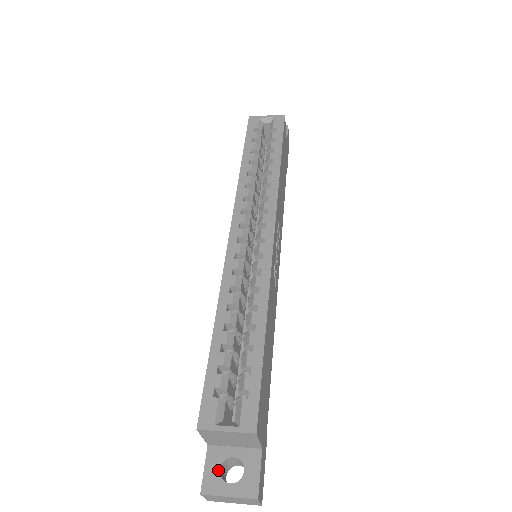
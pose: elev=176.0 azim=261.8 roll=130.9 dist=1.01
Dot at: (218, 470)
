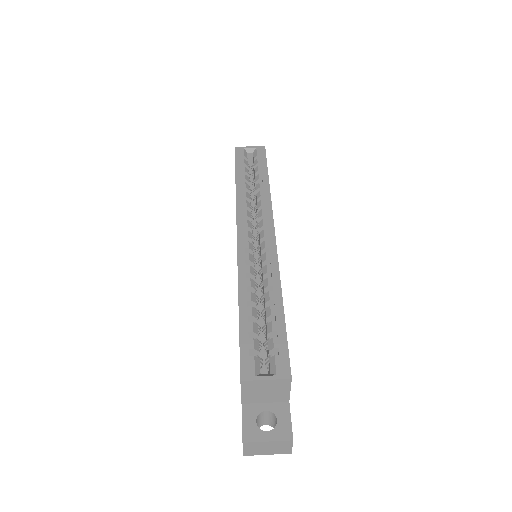
Dot at: (255, 422)
